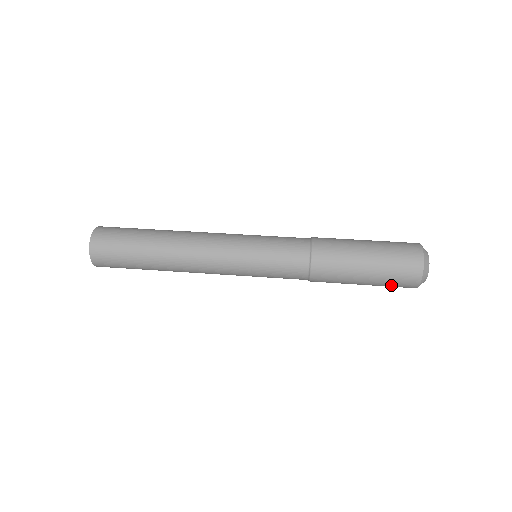
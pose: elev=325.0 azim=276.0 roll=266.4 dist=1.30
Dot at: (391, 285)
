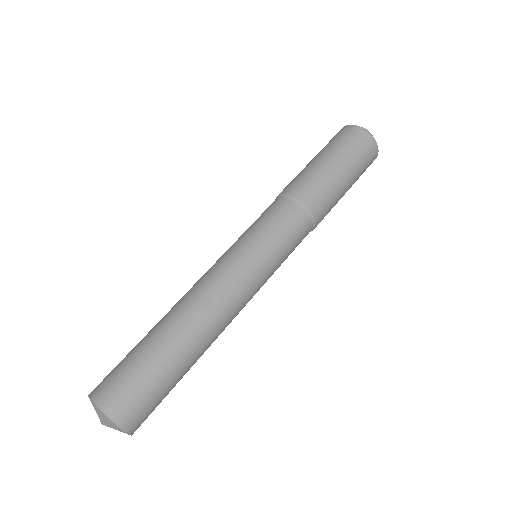
Dot at: occluded
